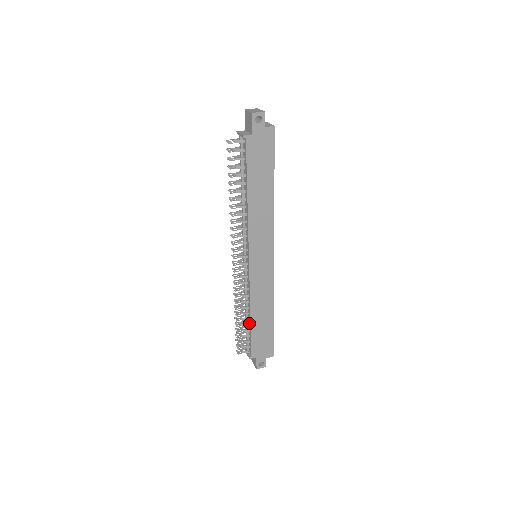
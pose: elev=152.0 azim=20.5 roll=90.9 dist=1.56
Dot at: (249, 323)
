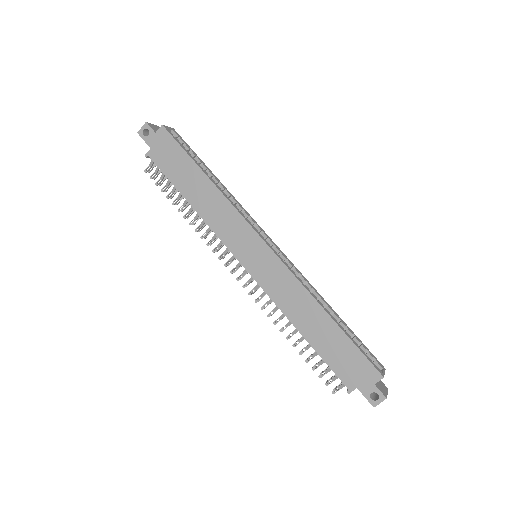
Dot at: (309, 342)
